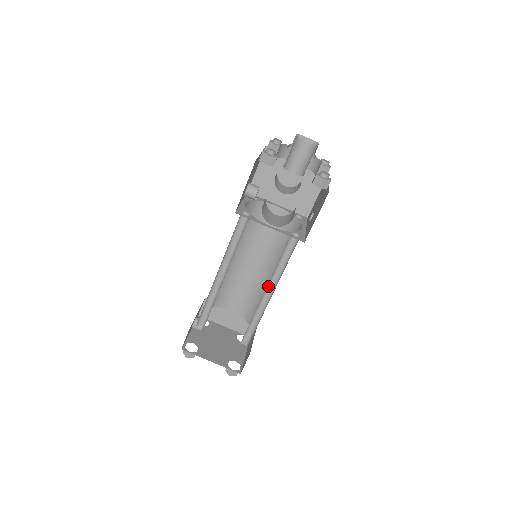
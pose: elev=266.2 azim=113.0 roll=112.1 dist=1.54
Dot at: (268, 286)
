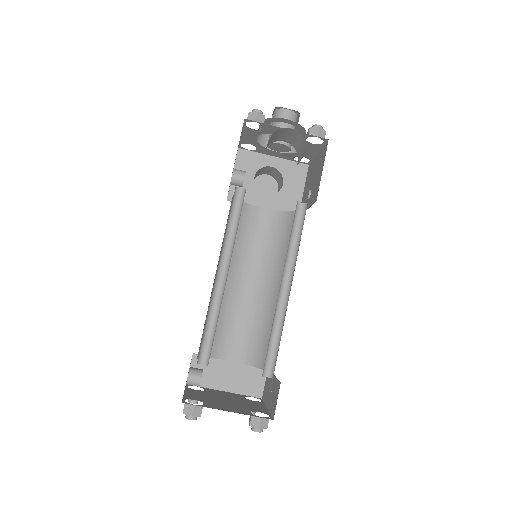
Dot at: (283, 278)
